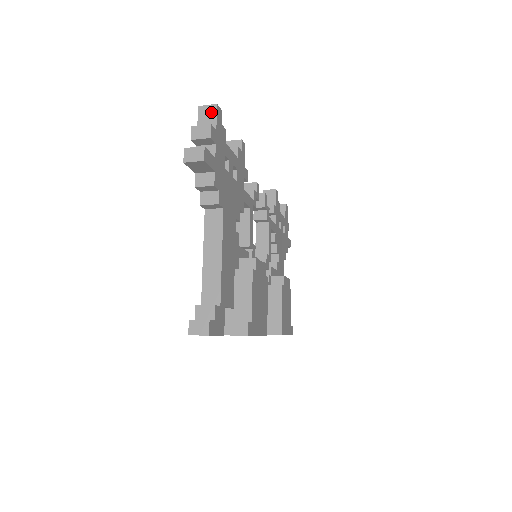
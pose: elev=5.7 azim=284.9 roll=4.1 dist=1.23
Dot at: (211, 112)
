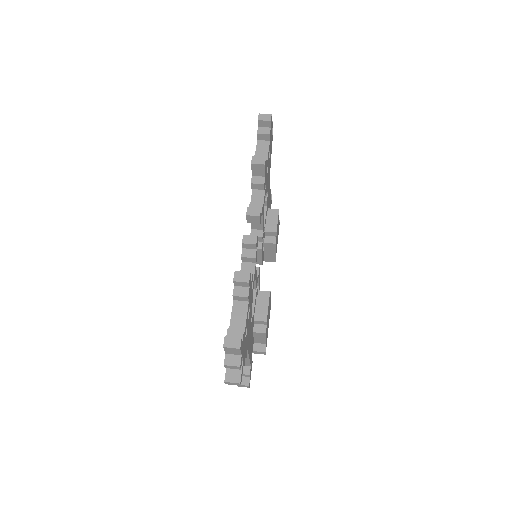
Dot at: (235, 350)
